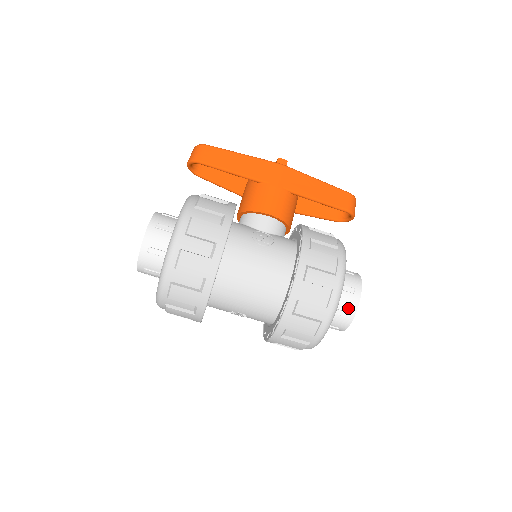
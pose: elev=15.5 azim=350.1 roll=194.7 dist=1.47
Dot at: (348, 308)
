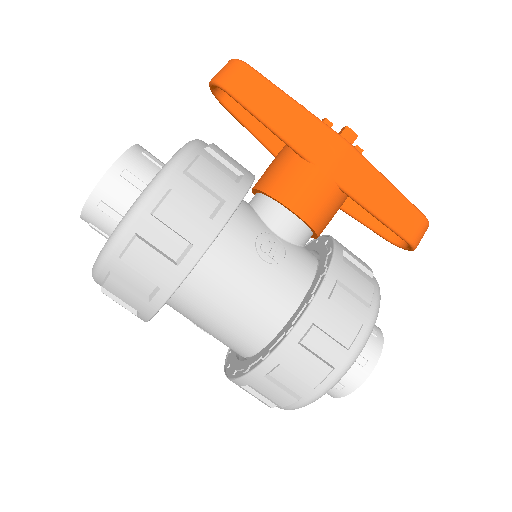
Dot at: (347, 381)
